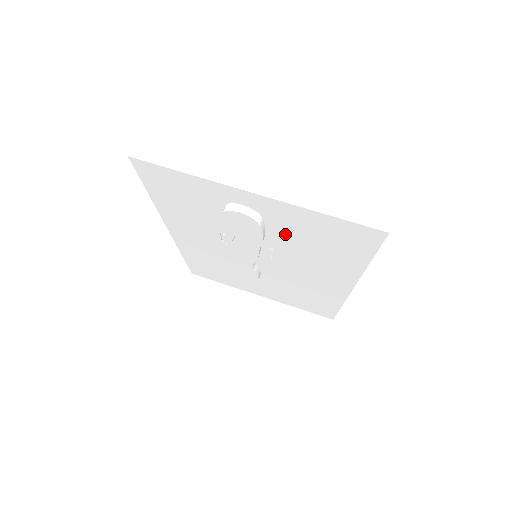
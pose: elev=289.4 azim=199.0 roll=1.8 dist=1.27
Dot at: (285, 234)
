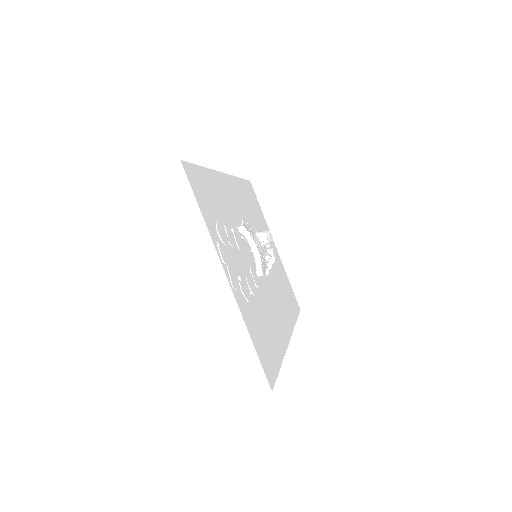
Dot at: (252, 294)
